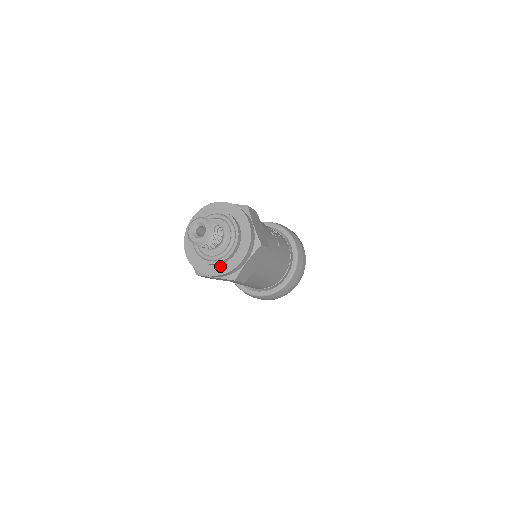
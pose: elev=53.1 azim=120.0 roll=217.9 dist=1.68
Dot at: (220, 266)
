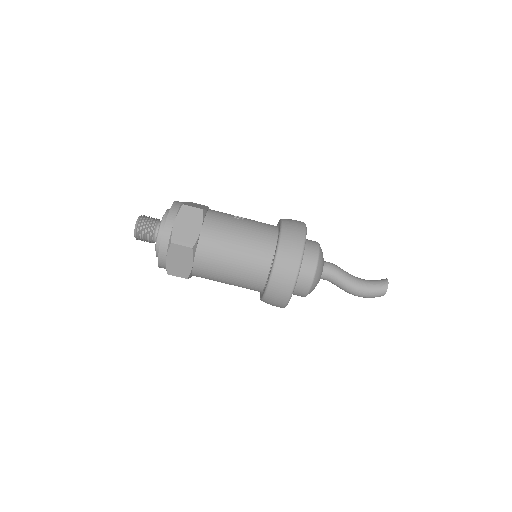
Dot at: occluded
